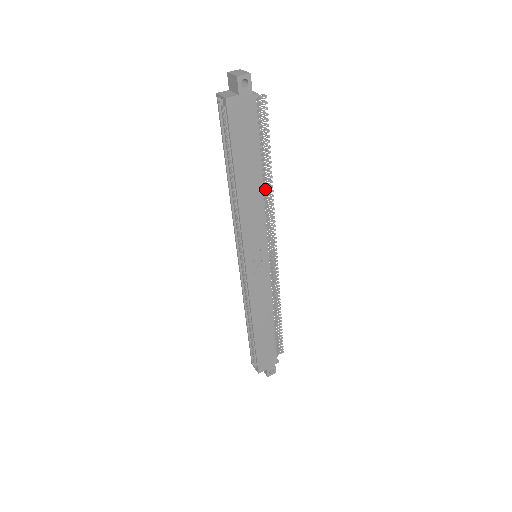
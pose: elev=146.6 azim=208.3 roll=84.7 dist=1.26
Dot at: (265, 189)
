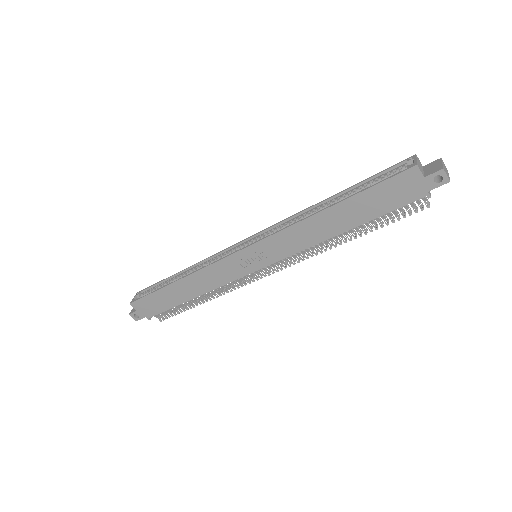
Dot at: (331, 240)
